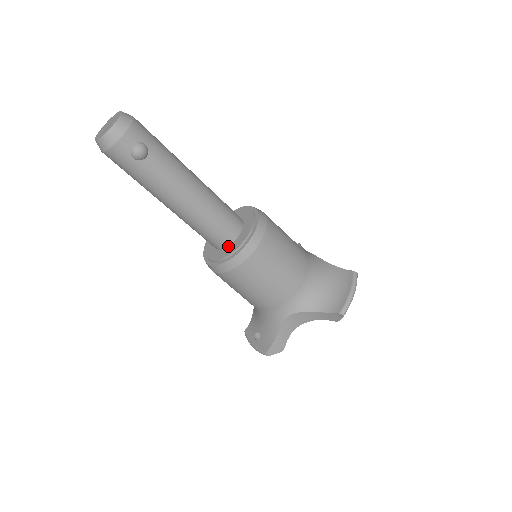
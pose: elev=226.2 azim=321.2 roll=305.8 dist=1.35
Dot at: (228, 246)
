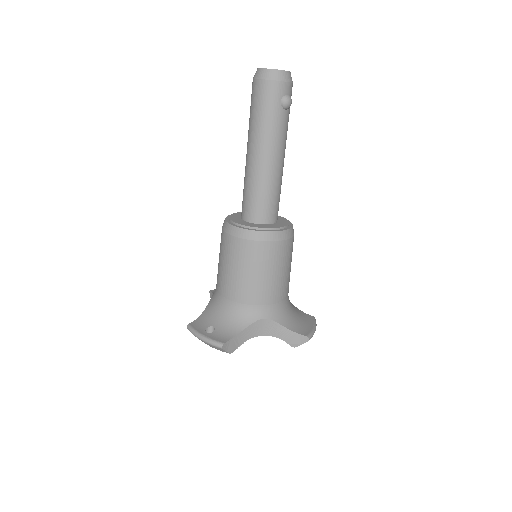
Dot at: (265, 224)
